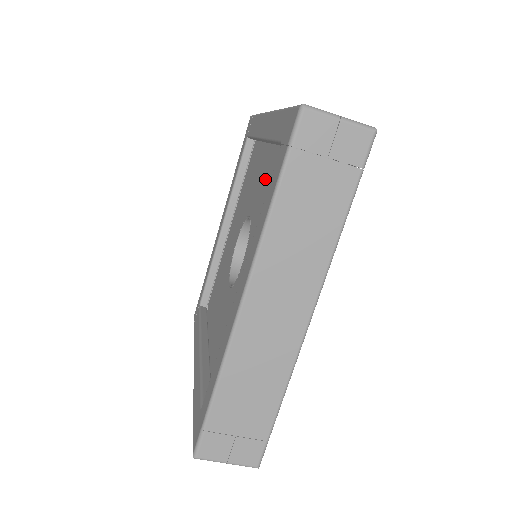
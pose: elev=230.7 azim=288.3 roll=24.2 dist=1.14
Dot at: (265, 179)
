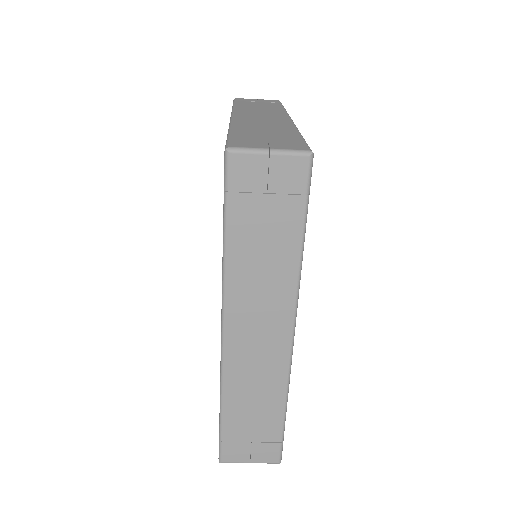
Dot at: occluded
